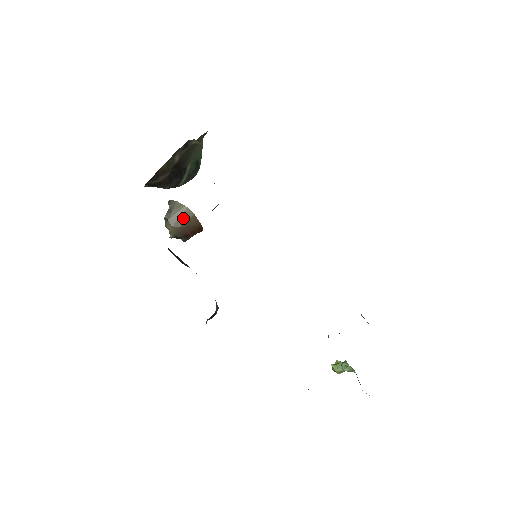
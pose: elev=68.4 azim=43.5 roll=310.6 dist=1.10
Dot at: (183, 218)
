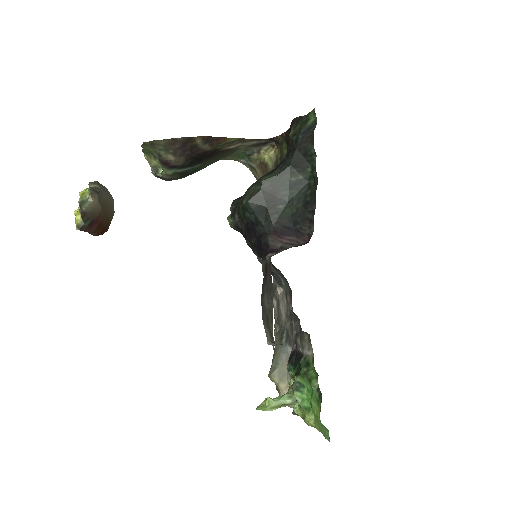
Dot at: (107, 205)
